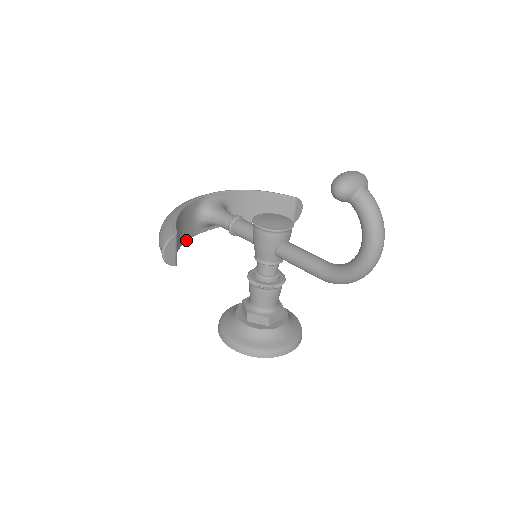
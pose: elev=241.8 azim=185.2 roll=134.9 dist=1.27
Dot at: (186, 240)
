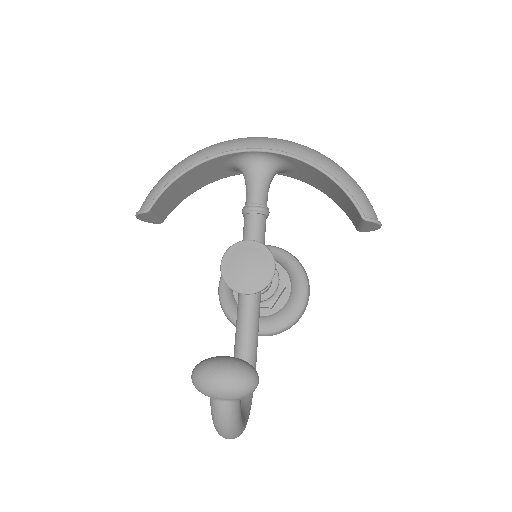
Dot at: (214, 180)
